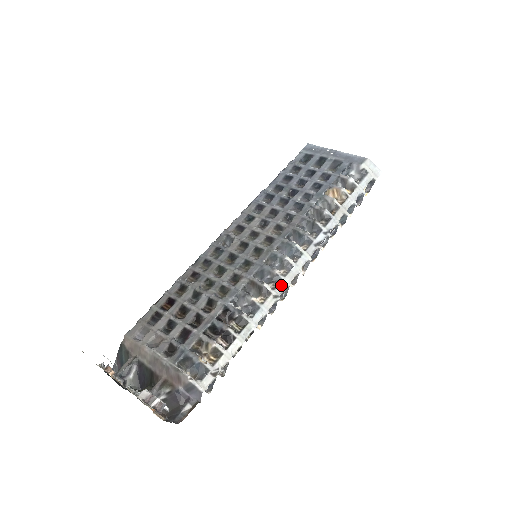
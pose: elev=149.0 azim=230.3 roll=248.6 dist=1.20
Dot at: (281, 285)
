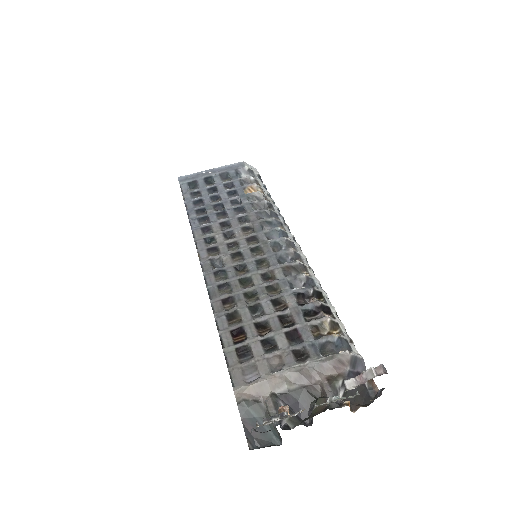
Dot at: (303, 258)
